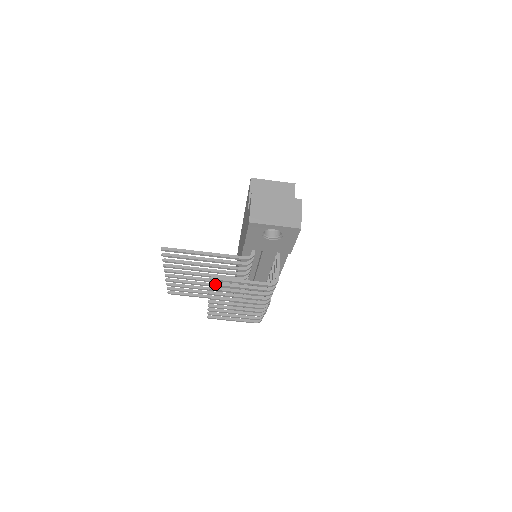
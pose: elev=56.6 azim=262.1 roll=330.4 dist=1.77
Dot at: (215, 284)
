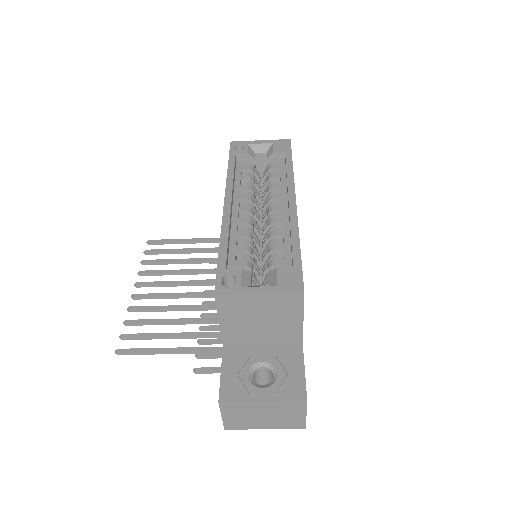
Dot at: (203, 358)
